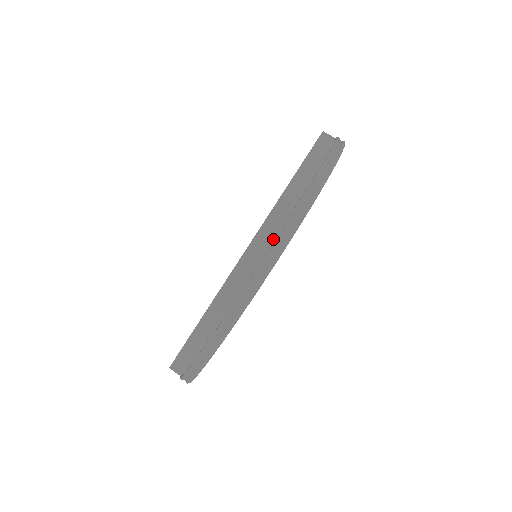
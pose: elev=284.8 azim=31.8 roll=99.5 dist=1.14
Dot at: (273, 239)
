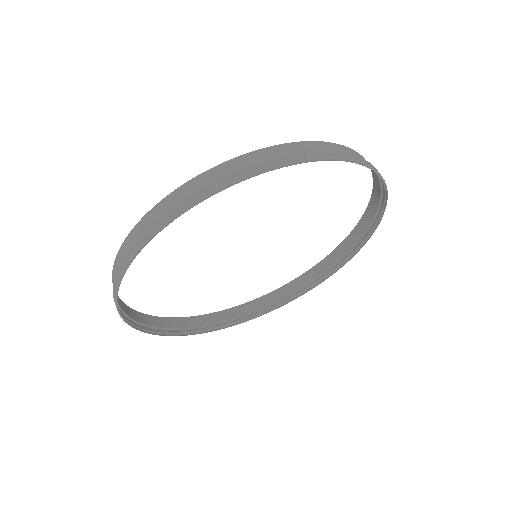
Dot at: (202, 188)
